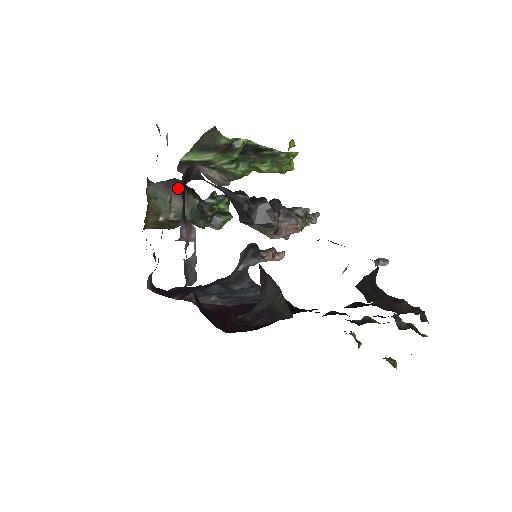
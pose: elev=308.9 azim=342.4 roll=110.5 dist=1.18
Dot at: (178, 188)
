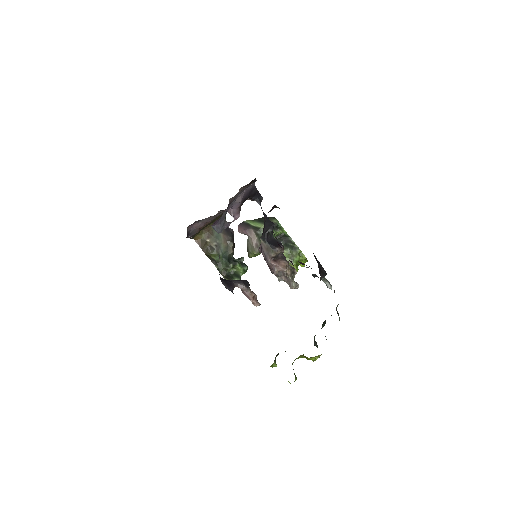
Dot at: (230, 235)
